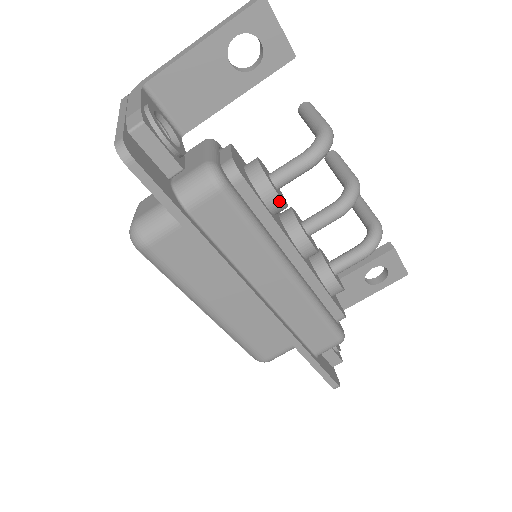
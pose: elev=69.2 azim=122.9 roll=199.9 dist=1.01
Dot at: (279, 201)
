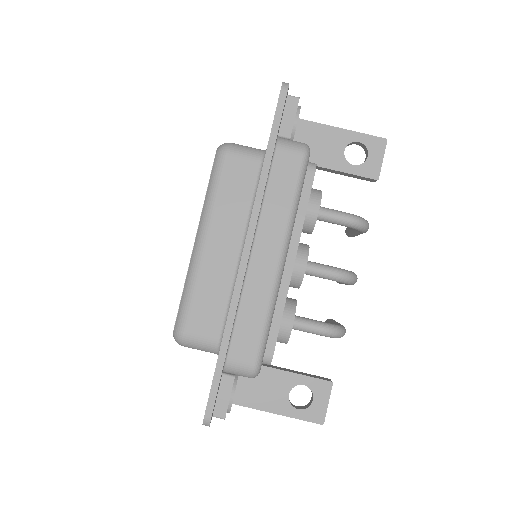
Dot at: (316, 212)
